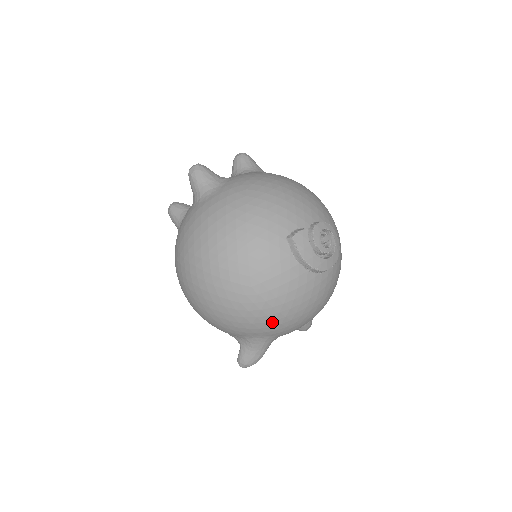
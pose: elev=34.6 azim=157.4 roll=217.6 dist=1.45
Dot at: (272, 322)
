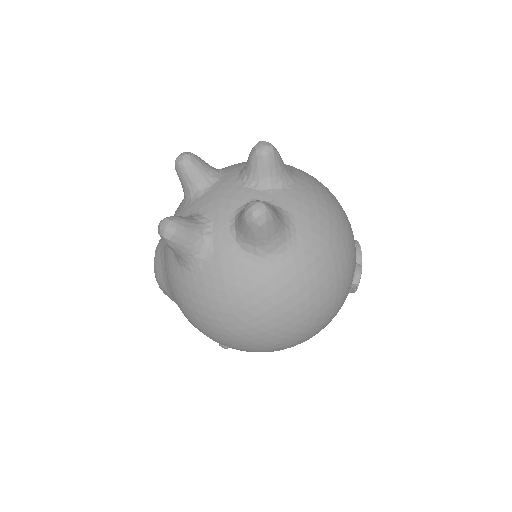
Dot at: occluded
